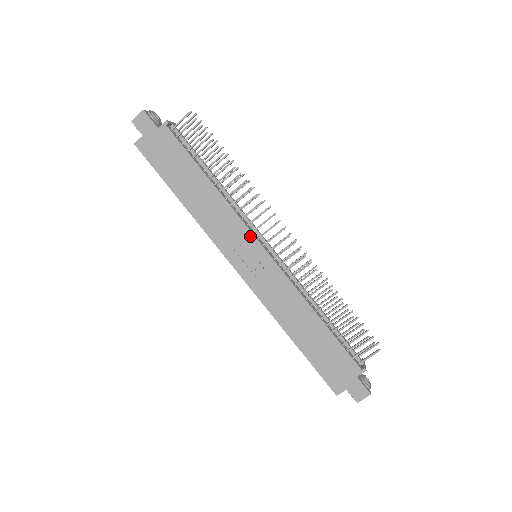
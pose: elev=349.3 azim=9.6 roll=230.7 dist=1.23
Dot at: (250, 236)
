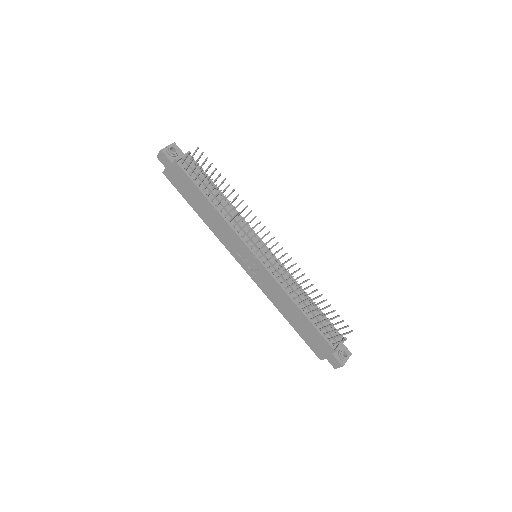
Dot at: (244, 246)
